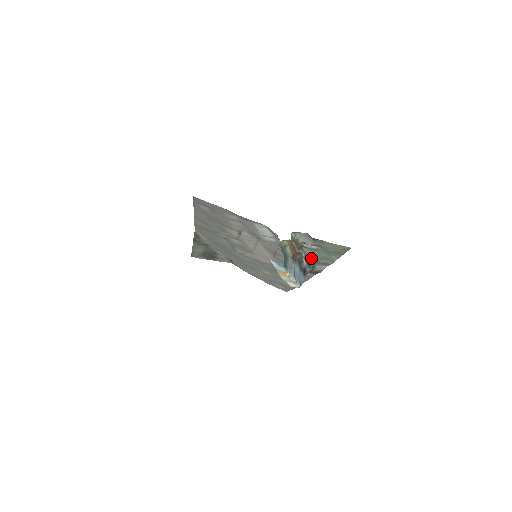
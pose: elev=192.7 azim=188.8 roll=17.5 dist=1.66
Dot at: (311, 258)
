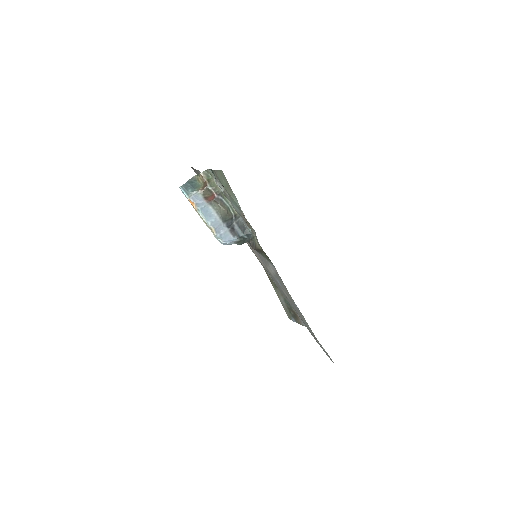
Dot at: (241, 218)
